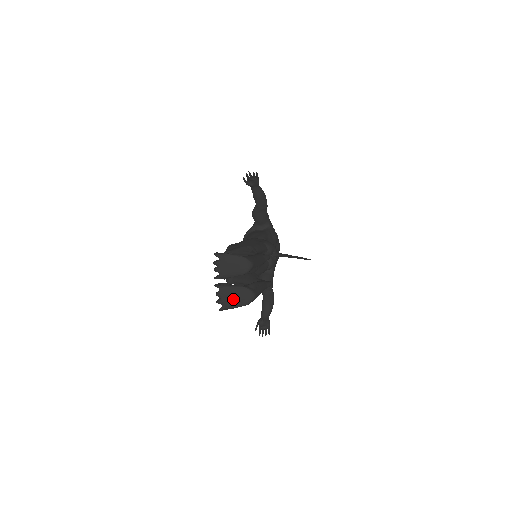
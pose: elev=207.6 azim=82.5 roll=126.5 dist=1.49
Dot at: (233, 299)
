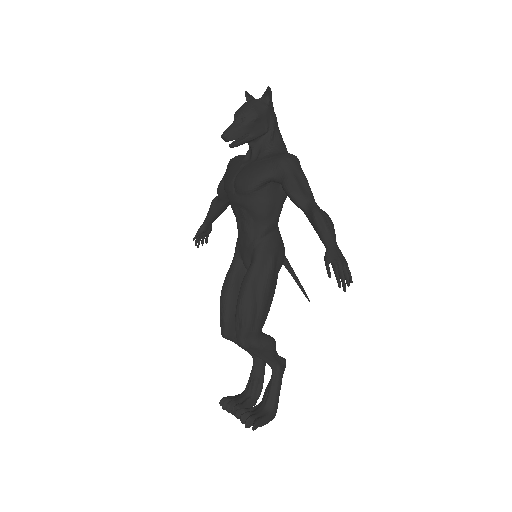
Dot at: occluded
